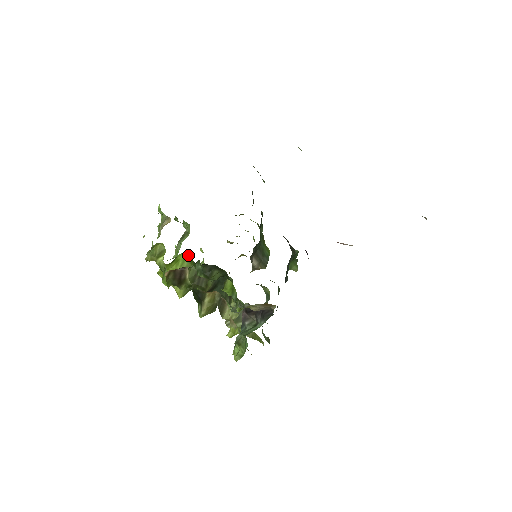
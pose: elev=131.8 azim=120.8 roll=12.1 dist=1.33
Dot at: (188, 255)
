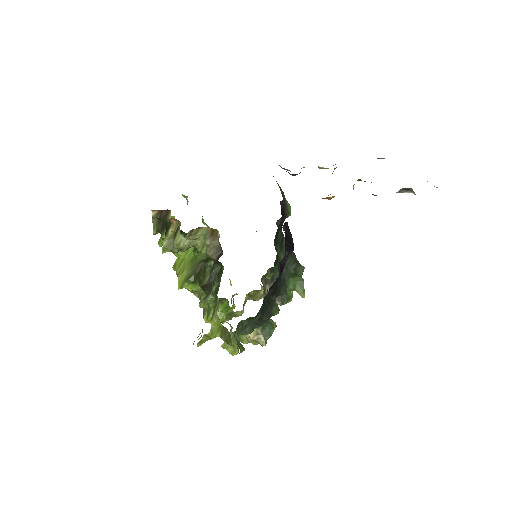
Dot at: occluded
